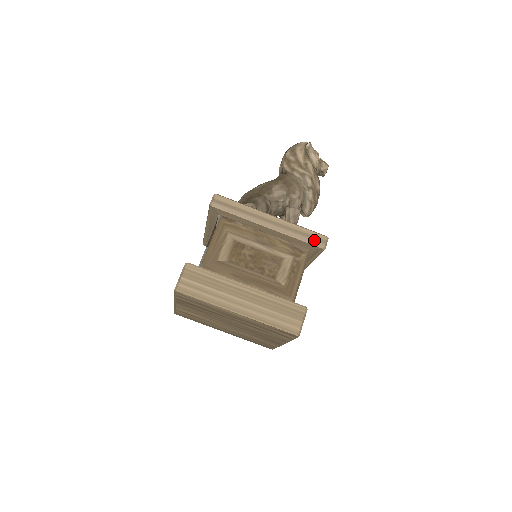
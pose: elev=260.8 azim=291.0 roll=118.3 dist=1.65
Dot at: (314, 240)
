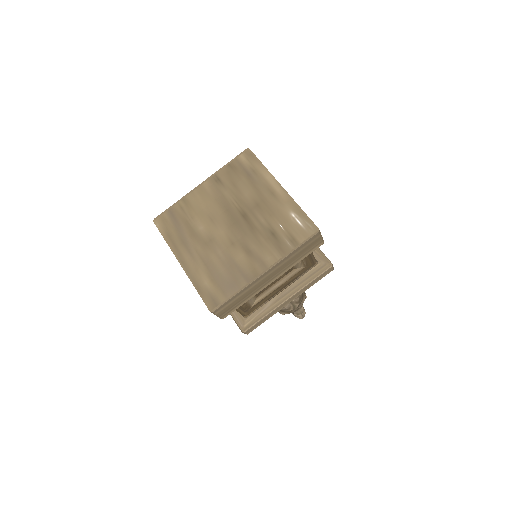
Dot at: (326, 257)
